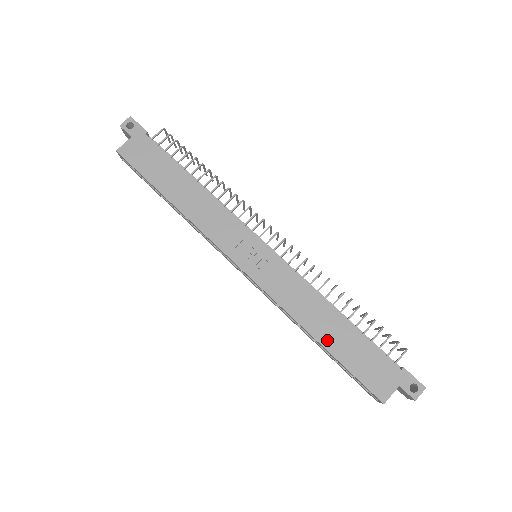
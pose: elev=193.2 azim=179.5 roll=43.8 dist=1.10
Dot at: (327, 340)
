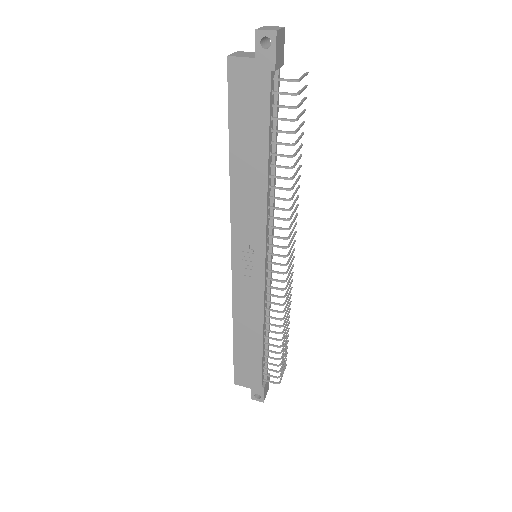
Dot at: (239, 340)
